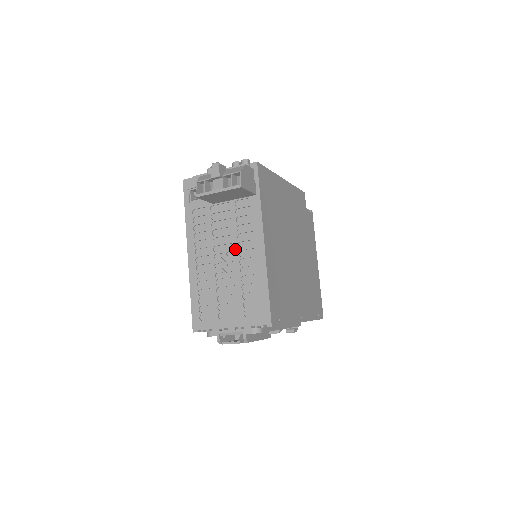
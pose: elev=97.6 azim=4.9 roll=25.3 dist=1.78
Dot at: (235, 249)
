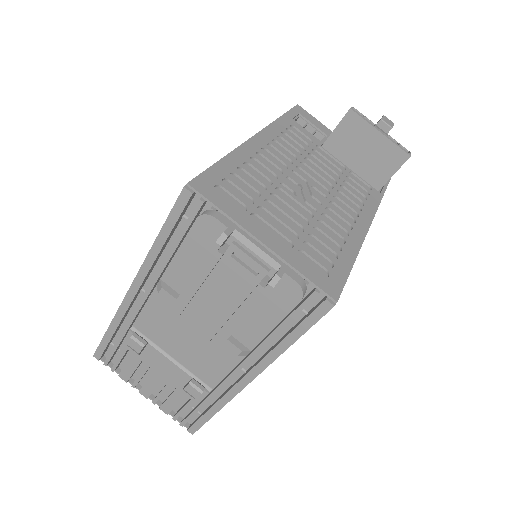
Dot at: (327, 194)
